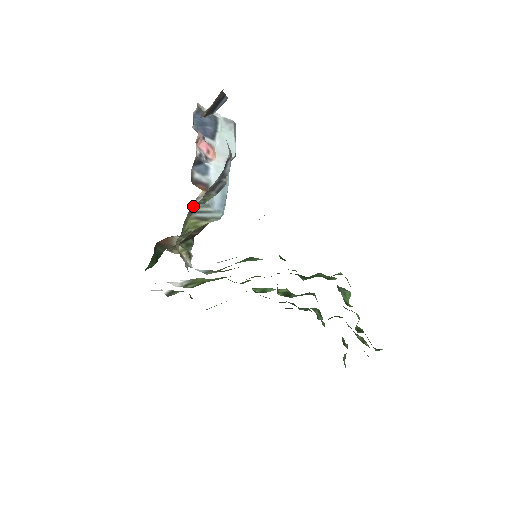
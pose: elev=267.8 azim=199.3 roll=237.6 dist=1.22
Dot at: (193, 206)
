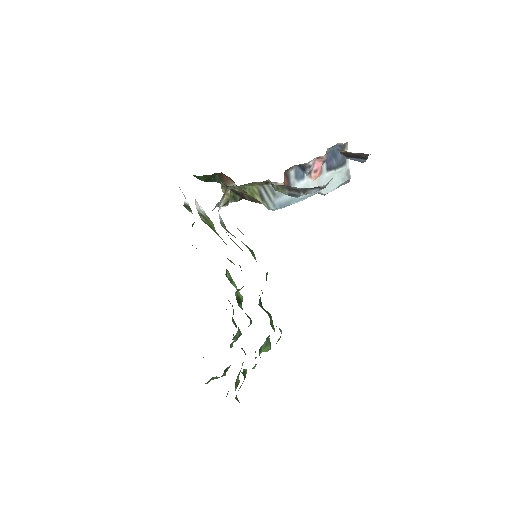
Dot at: (267, 183)
